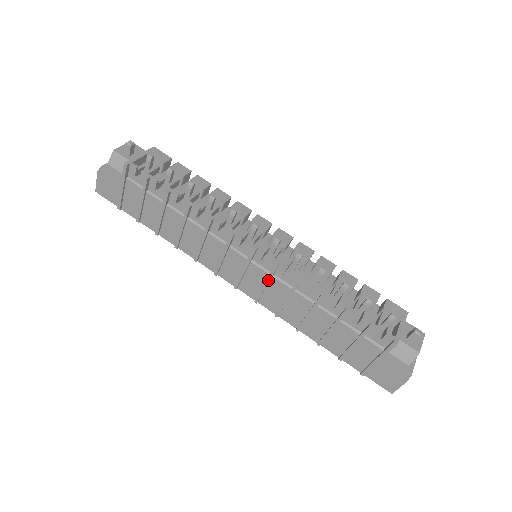
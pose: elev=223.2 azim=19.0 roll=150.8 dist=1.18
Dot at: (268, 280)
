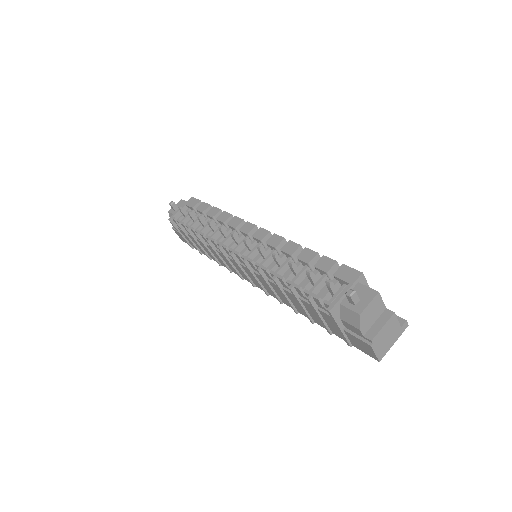
Dot at: (253, 275)
